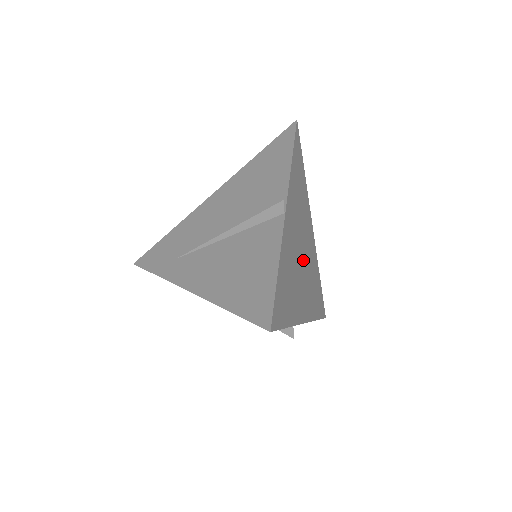
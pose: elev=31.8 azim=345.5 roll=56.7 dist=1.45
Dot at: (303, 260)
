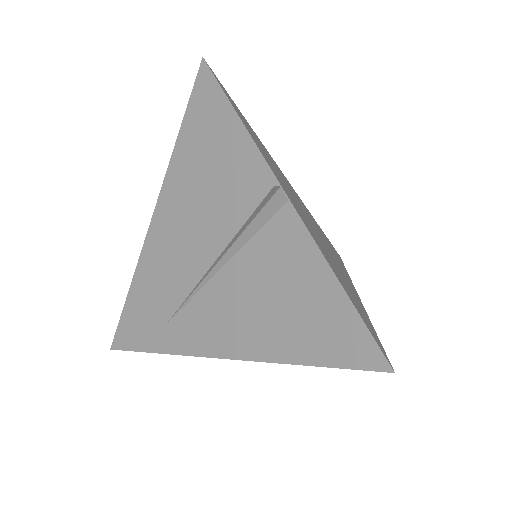
Dot at: occluded
